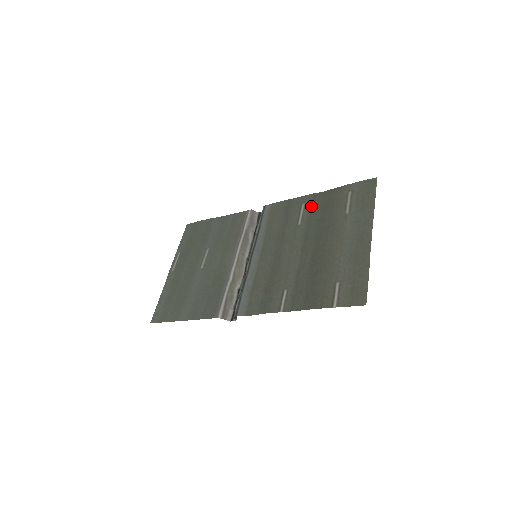
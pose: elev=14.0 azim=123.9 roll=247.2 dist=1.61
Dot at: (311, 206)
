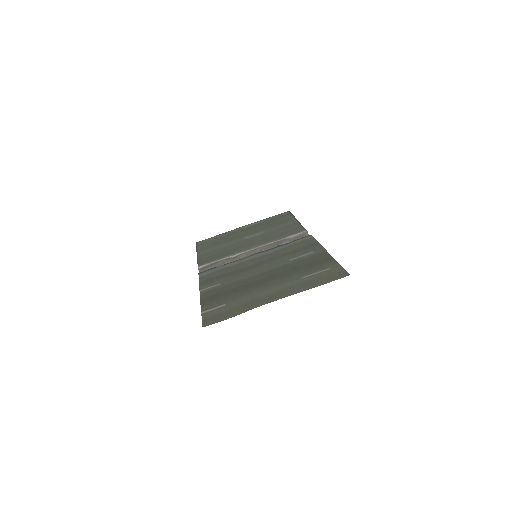
Dot at: (311, 257)
